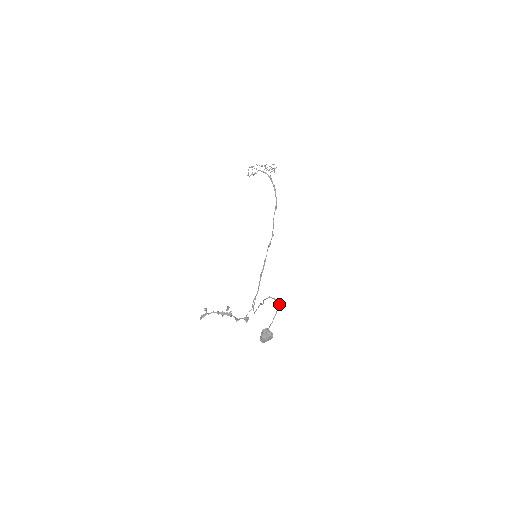
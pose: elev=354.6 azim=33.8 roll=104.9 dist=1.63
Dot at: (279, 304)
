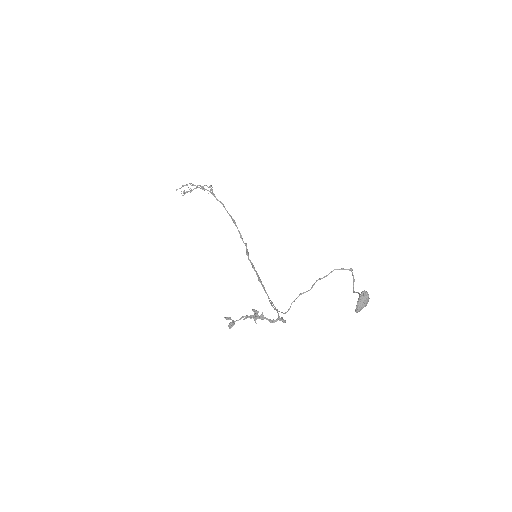
Dot at: (352, 272)
